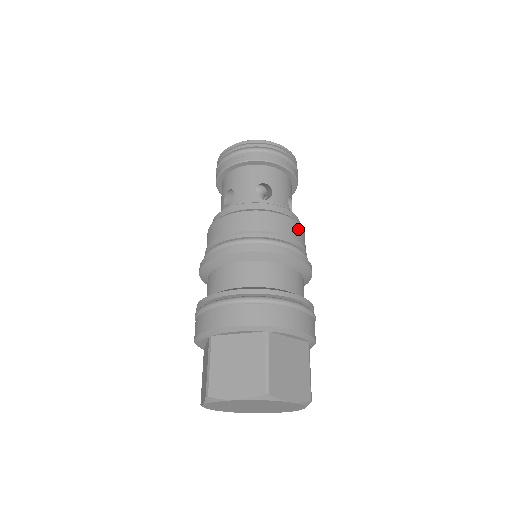
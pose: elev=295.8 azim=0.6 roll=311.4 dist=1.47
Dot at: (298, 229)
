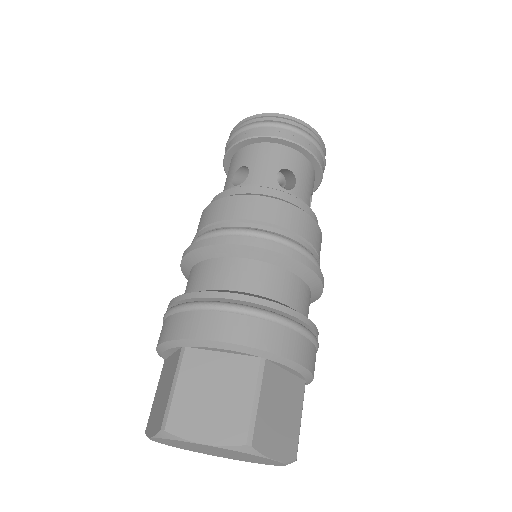
Dot at: (318, 235)
